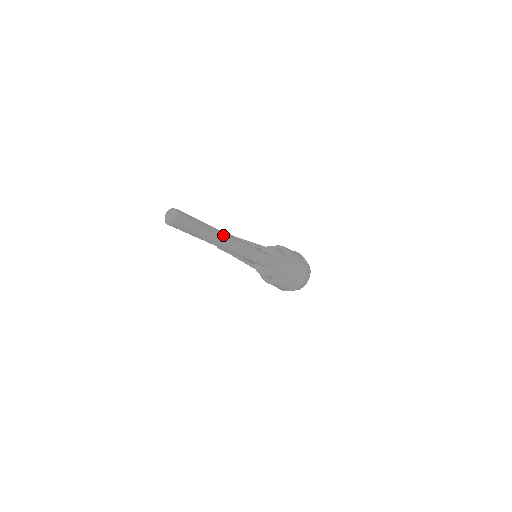
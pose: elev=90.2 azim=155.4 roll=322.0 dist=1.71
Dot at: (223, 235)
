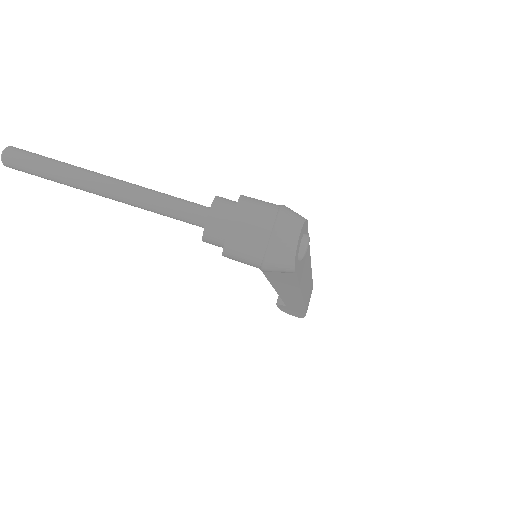
Dot at: (91, 172)
